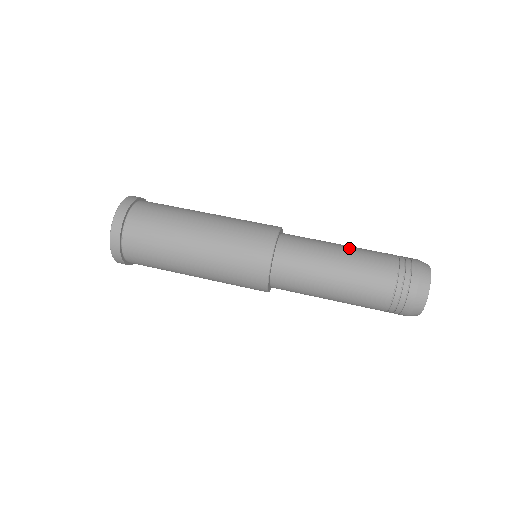
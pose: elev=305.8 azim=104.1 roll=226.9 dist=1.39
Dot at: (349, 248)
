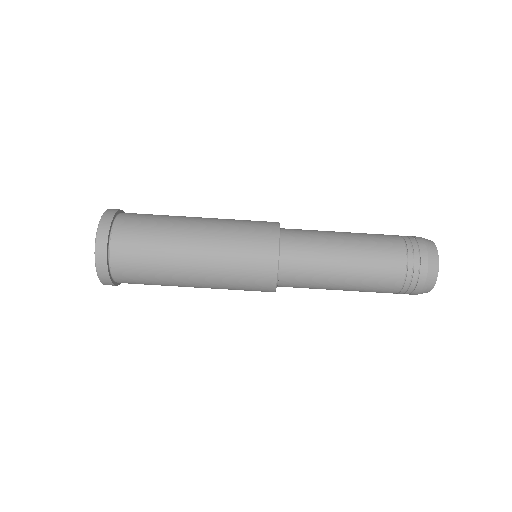
Dot at: (355, 245)
